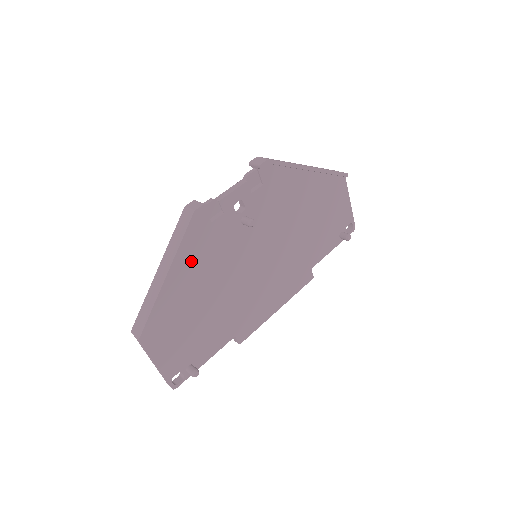
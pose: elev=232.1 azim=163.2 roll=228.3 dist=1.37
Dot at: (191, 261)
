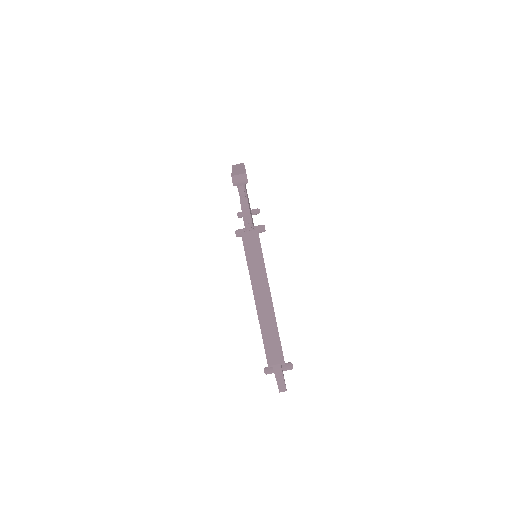
Dot at: occluded
